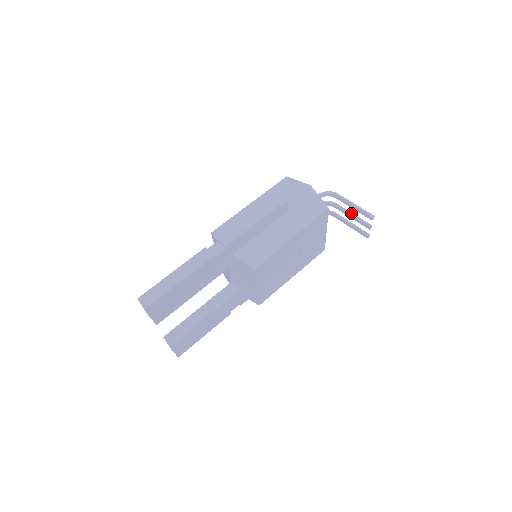
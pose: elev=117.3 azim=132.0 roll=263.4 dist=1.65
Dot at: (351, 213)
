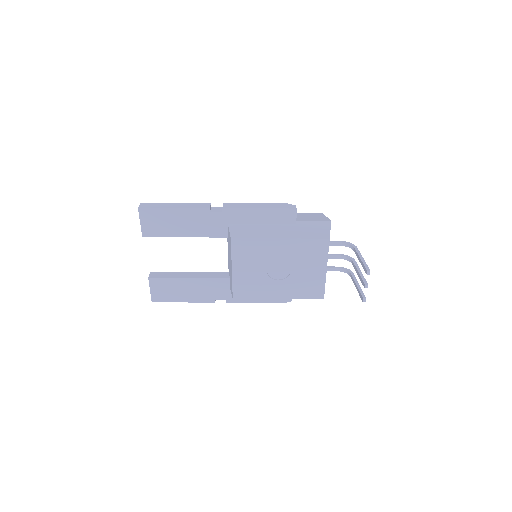
Dot at: (360, 270)
